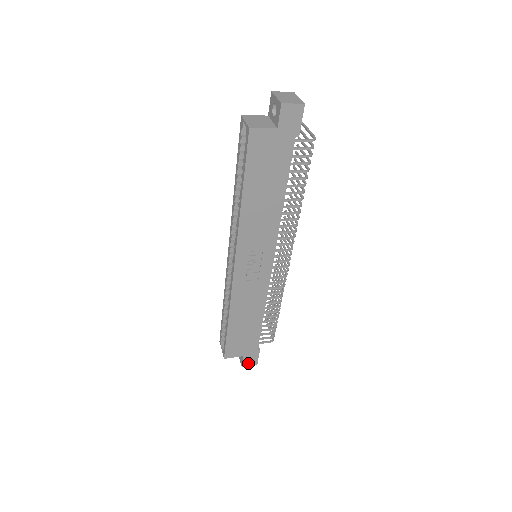
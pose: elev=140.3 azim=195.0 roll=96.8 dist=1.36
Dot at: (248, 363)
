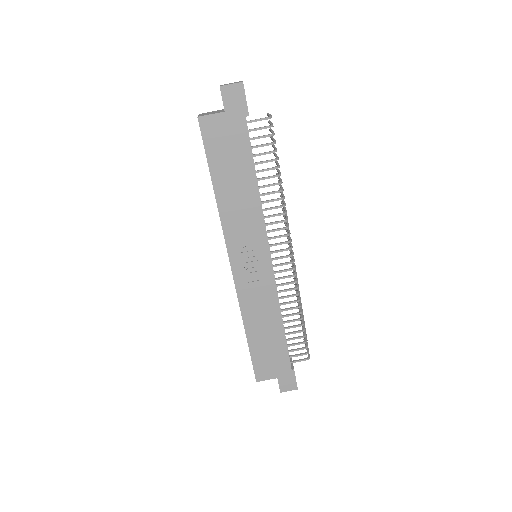
Dot at: (286, 387)
